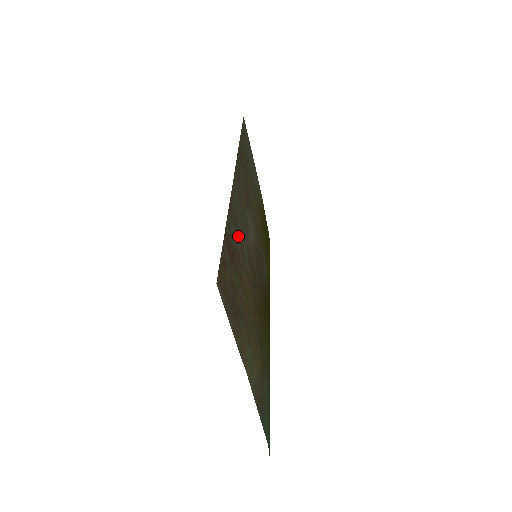
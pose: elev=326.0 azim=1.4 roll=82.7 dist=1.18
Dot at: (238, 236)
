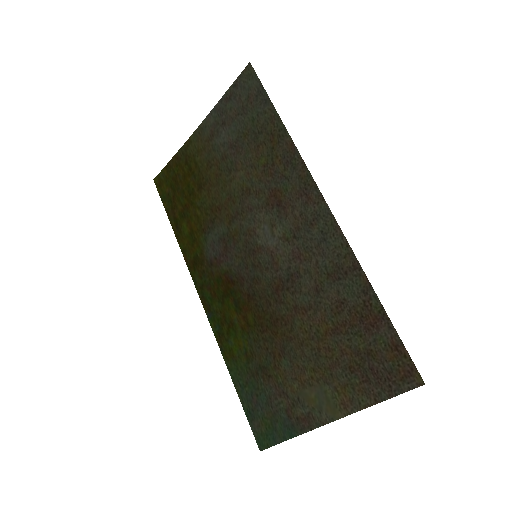
Dot at: (332, 282)
